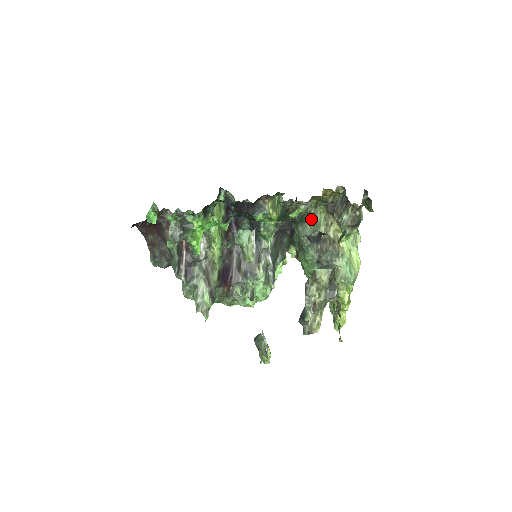
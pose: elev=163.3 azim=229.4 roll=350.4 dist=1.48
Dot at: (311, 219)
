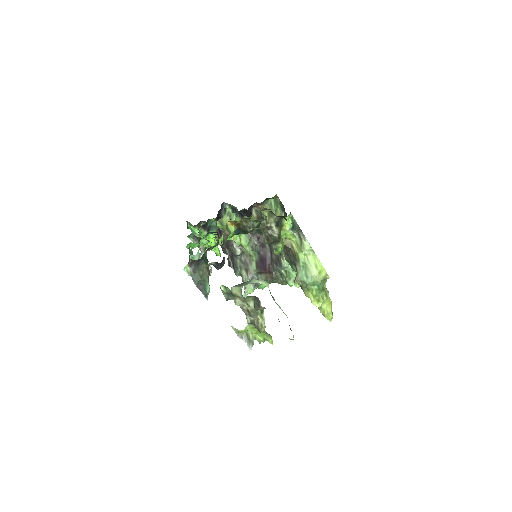
Dot at: occluded
